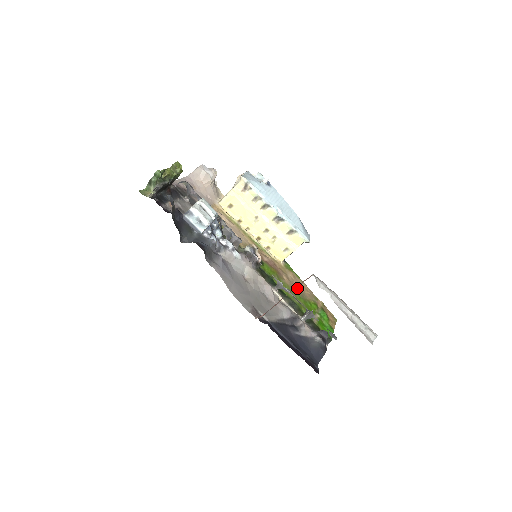
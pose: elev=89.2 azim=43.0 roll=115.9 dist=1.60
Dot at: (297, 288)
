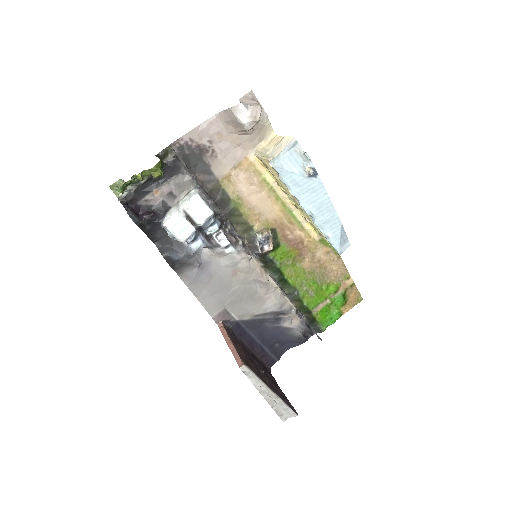
Dot at: (320, 269)
